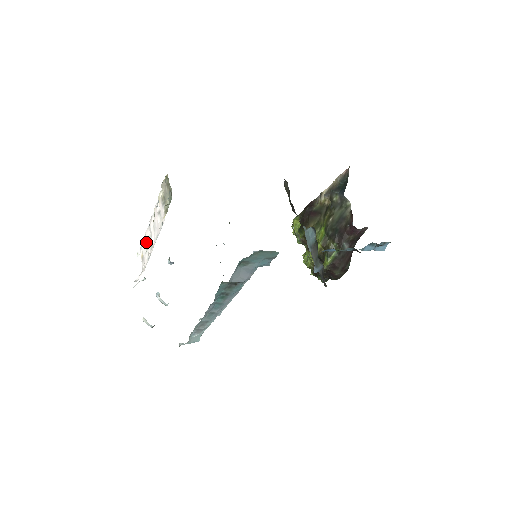
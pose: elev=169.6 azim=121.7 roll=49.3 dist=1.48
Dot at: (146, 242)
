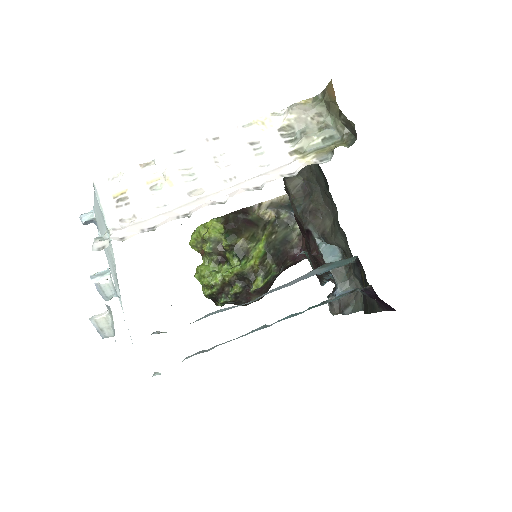
Dot at: (170, 176)
